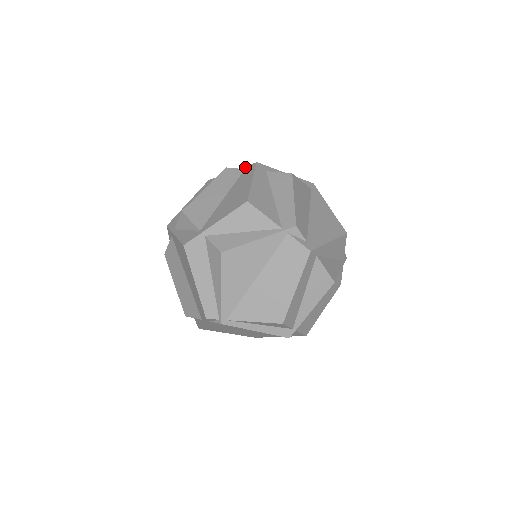
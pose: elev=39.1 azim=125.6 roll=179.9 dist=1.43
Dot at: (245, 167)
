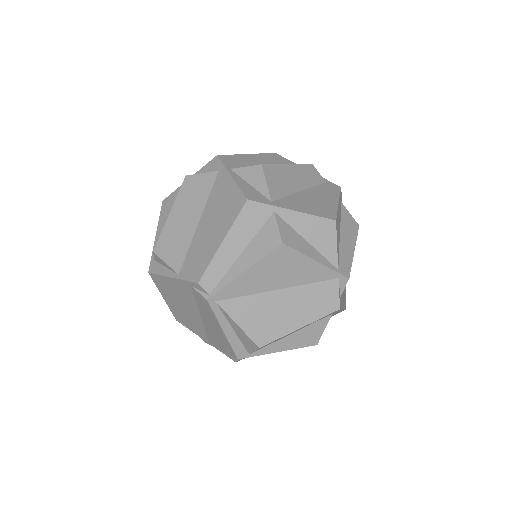
Dot at: (327, 180)
